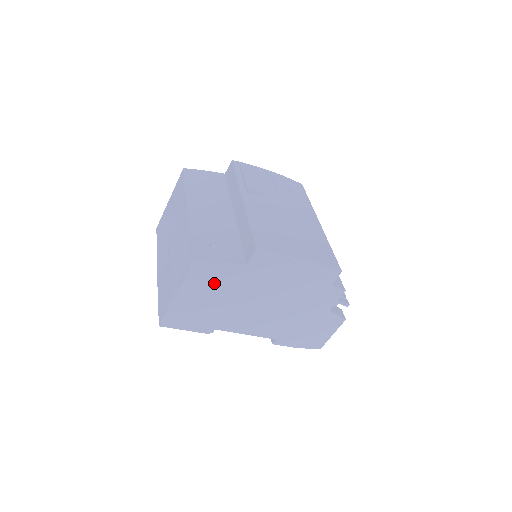
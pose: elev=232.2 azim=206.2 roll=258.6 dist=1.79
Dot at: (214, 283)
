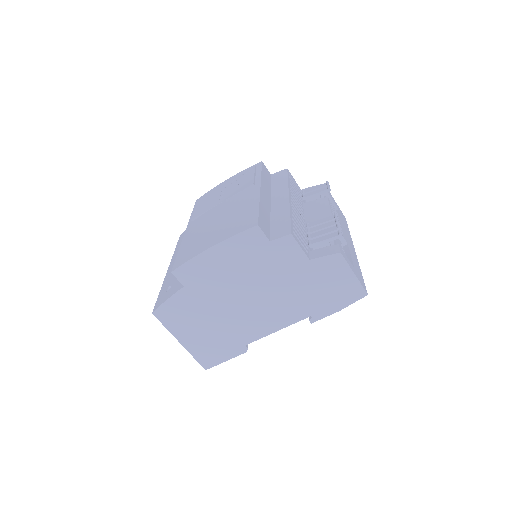
Dot at: (187, 316)
